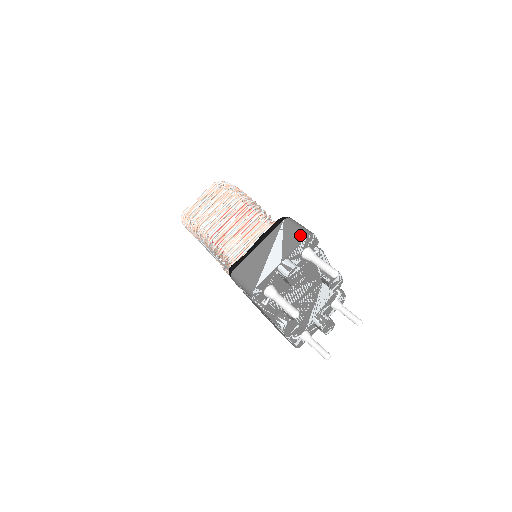
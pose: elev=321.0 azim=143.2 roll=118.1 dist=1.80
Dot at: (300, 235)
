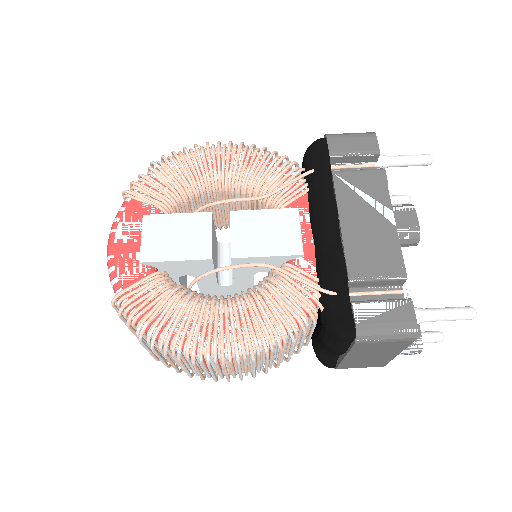
Dot at: (402, 343)
